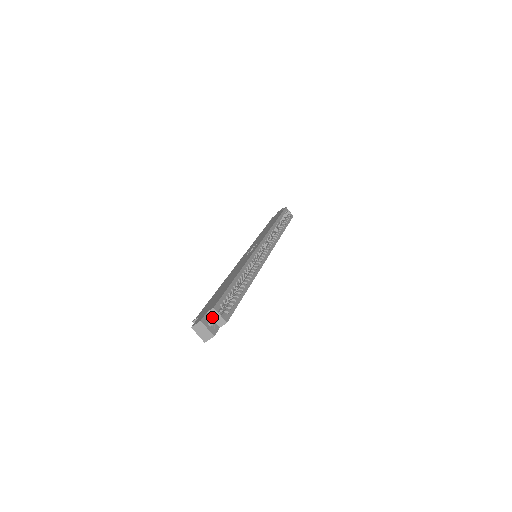
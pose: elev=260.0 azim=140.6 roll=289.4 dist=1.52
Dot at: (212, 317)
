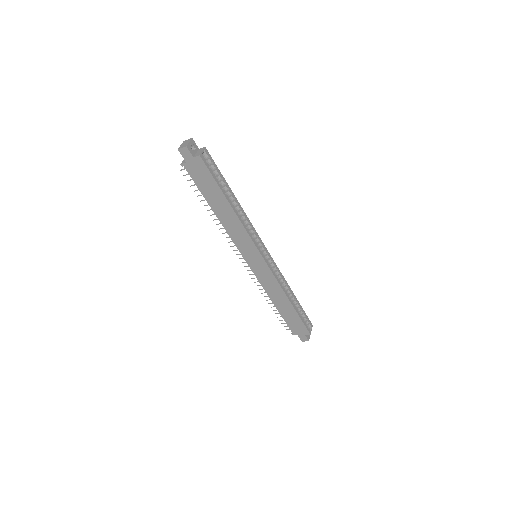
Dot at: (198, 151)
